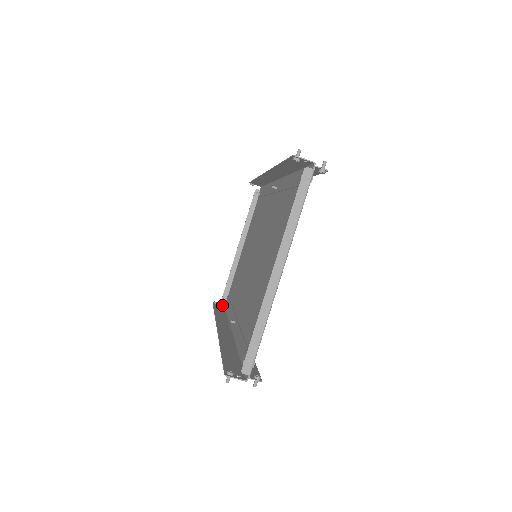
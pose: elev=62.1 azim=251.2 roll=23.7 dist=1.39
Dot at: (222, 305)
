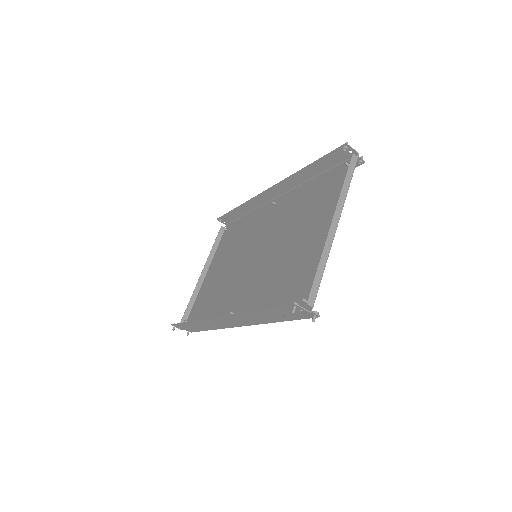
Dot at: (181, 328)
